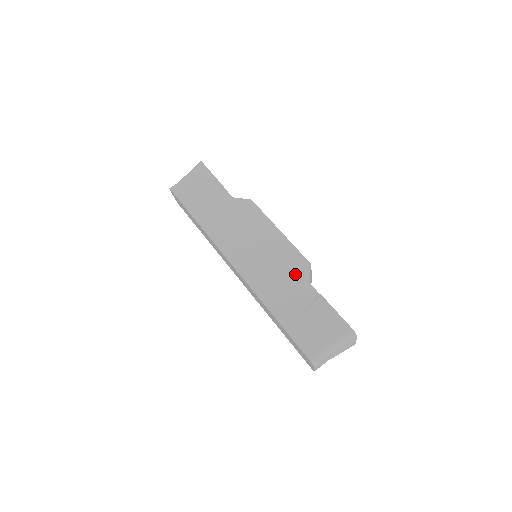
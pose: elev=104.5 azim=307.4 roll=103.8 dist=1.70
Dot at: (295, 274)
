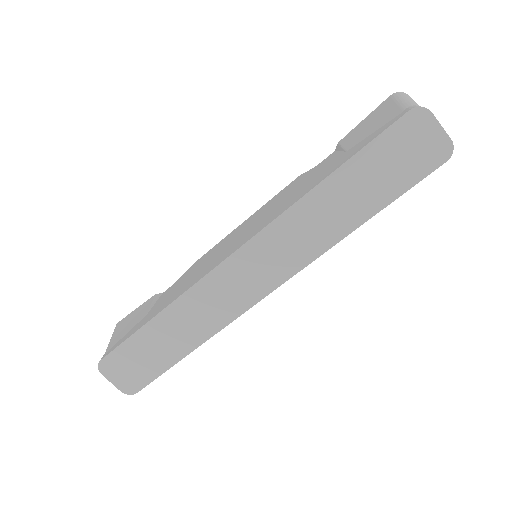
Dot at: (297, 183)
